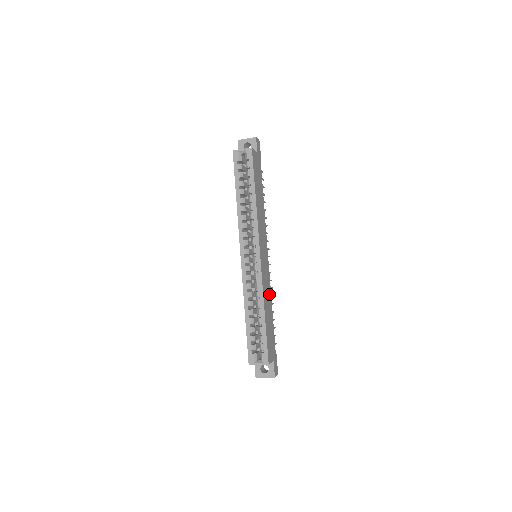
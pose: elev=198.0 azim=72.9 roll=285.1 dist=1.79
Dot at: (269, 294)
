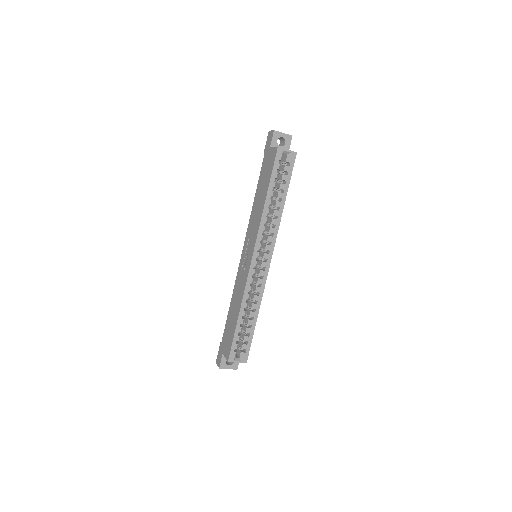
Dot at: occluded
